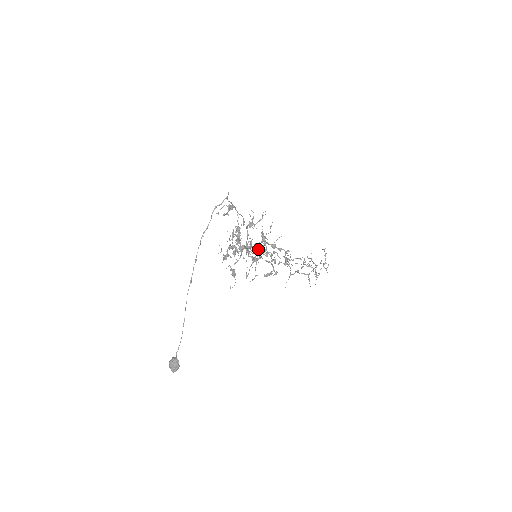
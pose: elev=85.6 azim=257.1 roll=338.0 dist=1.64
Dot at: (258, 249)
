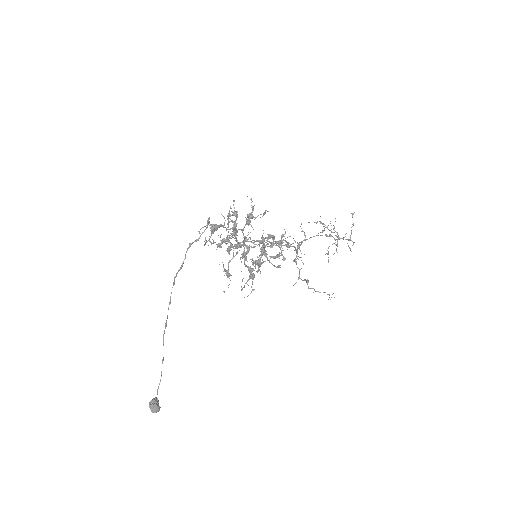
Dot at: (255, 263)
